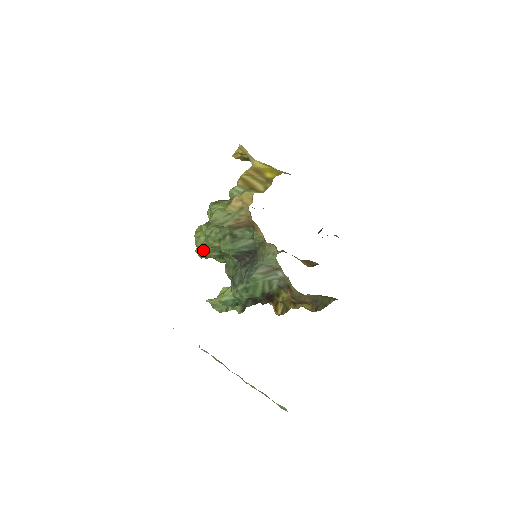
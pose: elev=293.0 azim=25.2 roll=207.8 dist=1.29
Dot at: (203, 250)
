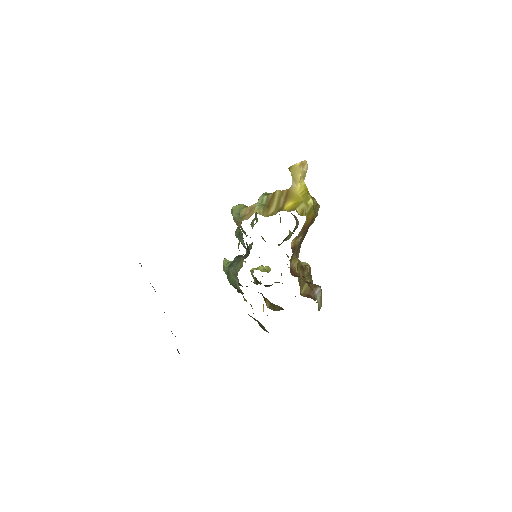
Dot at: (257, 221)
